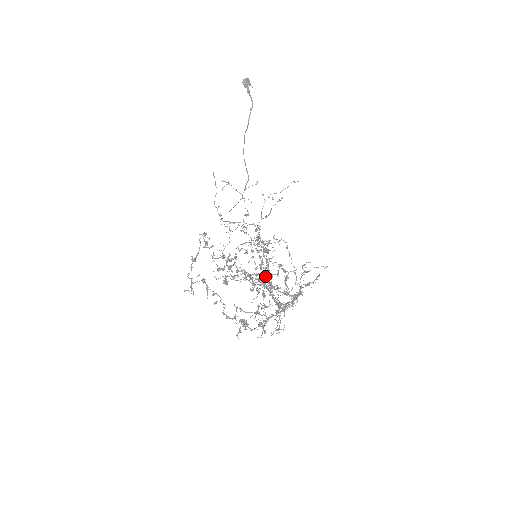
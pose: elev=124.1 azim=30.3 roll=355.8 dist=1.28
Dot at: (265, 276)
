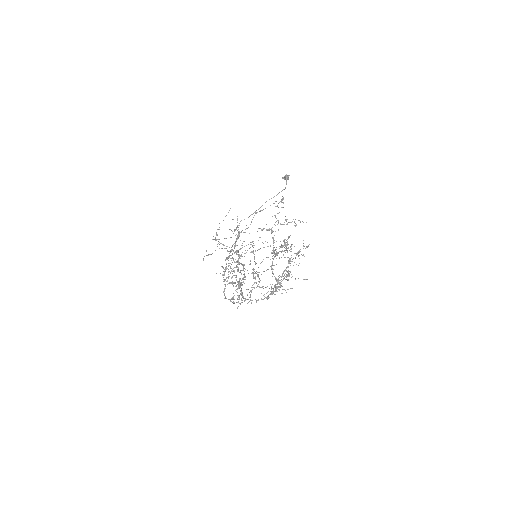
Dot at: (252, 273)
